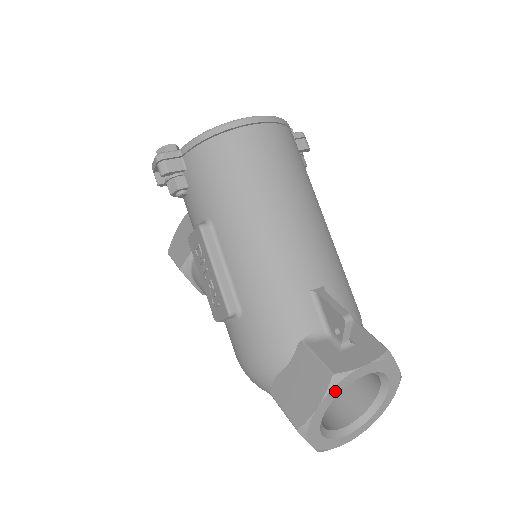
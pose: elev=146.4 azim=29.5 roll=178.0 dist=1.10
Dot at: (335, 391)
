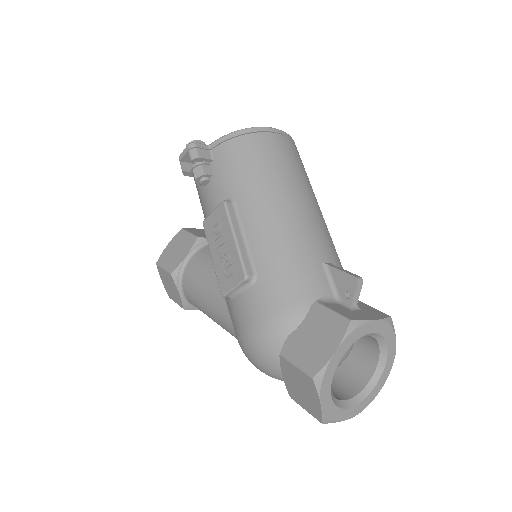
Dot at: (351, 339)
